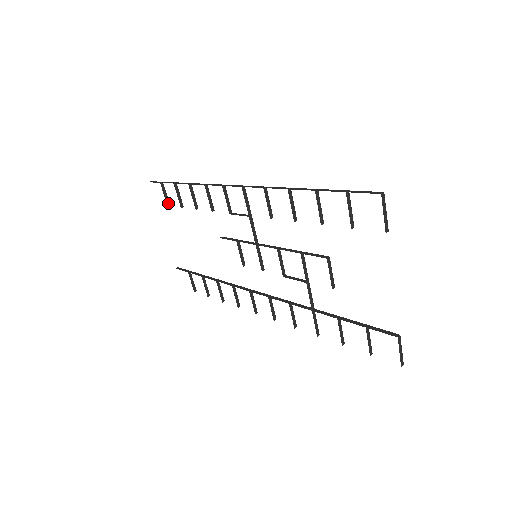
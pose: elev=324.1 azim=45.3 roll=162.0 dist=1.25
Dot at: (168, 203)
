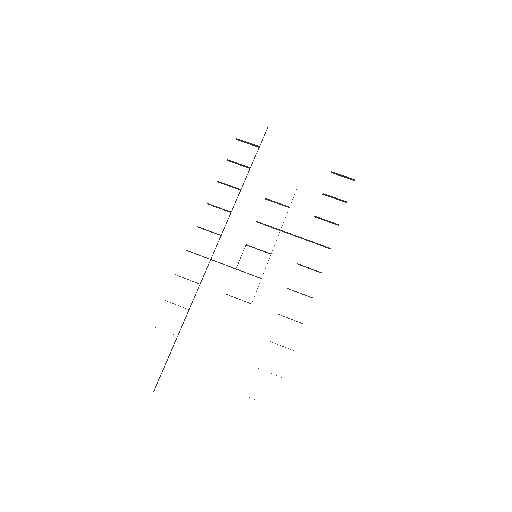
Dot at: occluded
